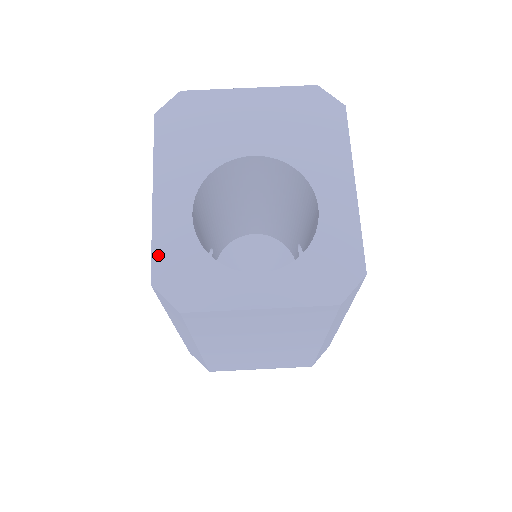
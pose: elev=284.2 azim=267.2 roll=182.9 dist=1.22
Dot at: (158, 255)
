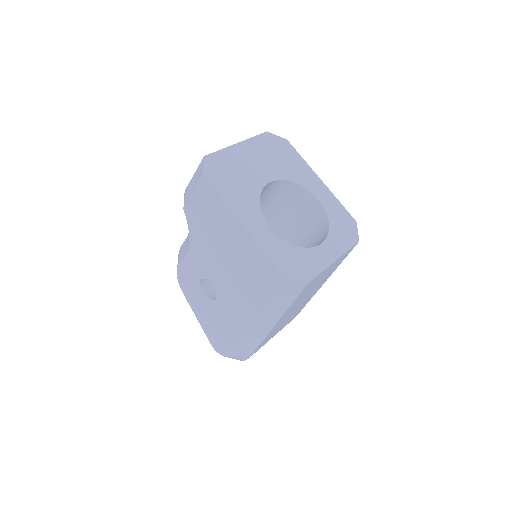
Dot at: (274, 259)
